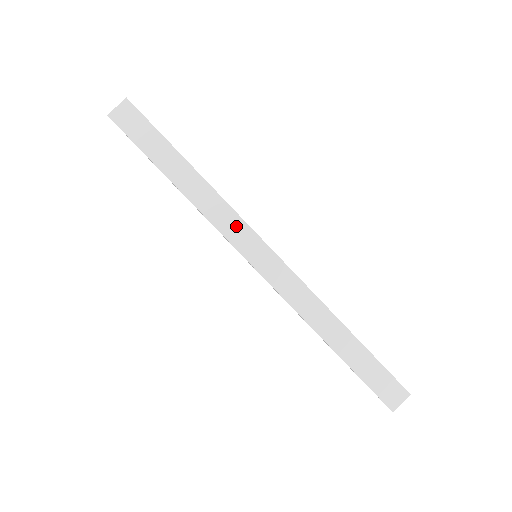
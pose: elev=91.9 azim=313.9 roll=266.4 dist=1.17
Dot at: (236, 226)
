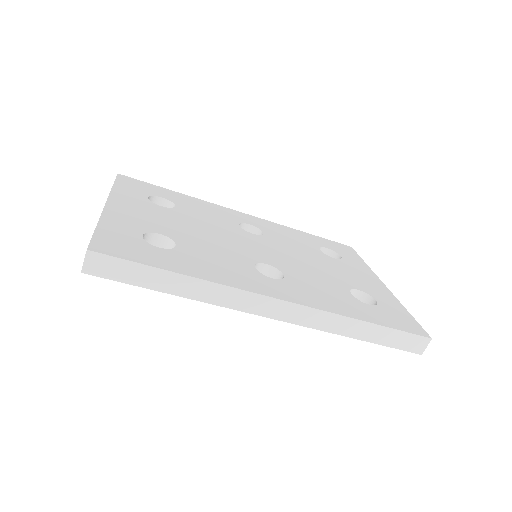
Dot at: (244, 299)
